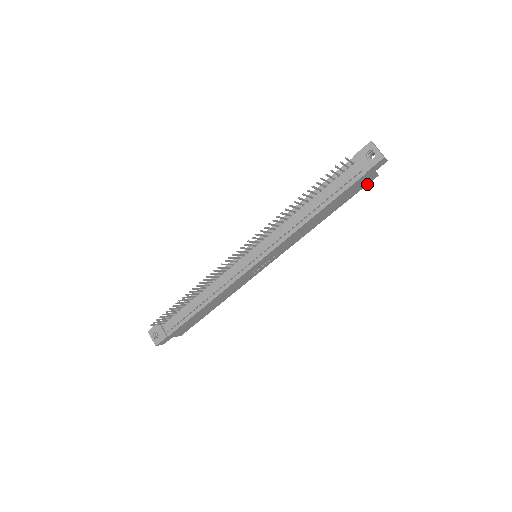
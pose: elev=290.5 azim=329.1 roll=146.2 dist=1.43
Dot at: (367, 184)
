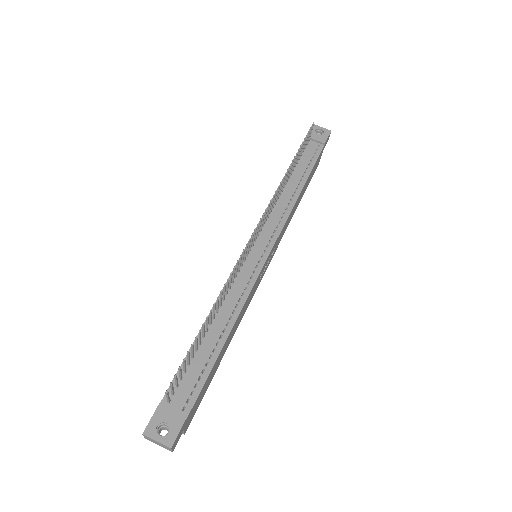
Dot at: occluded
